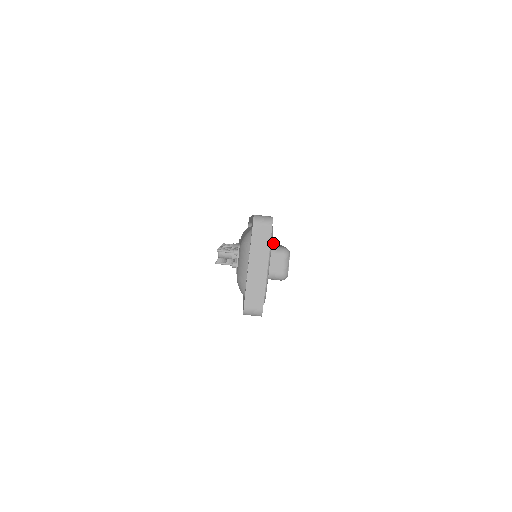
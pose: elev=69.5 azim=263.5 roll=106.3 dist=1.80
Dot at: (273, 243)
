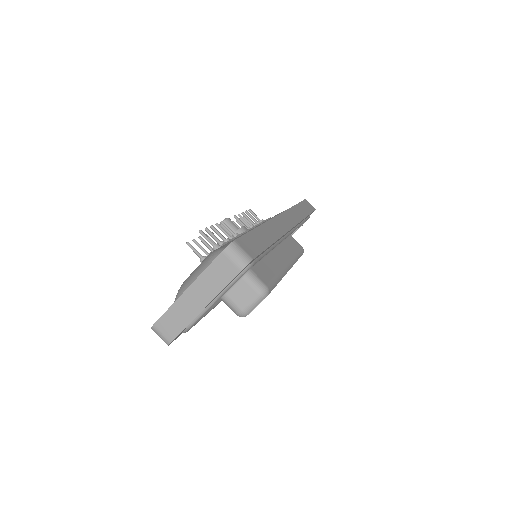
Dot at: (281, 258)
